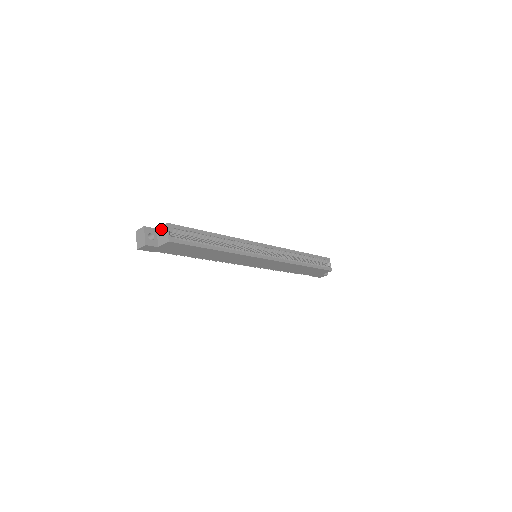
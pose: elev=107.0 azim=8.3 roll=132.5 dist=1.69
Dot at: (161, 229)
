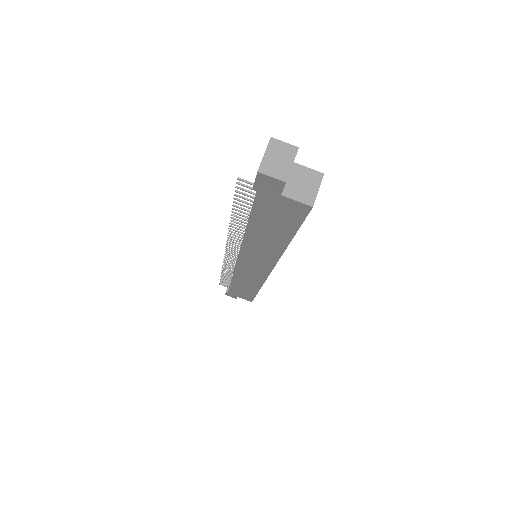
Dot at: (305, 172)
